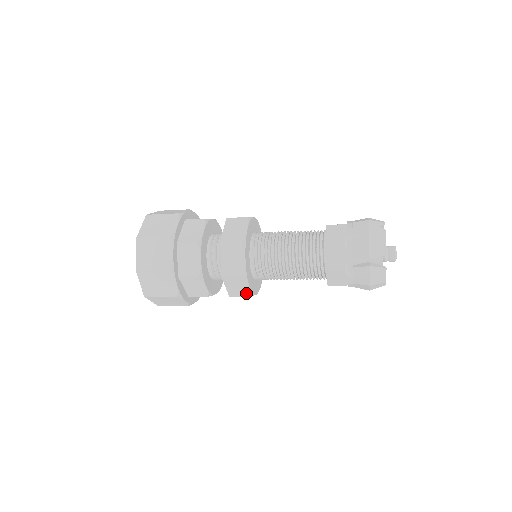
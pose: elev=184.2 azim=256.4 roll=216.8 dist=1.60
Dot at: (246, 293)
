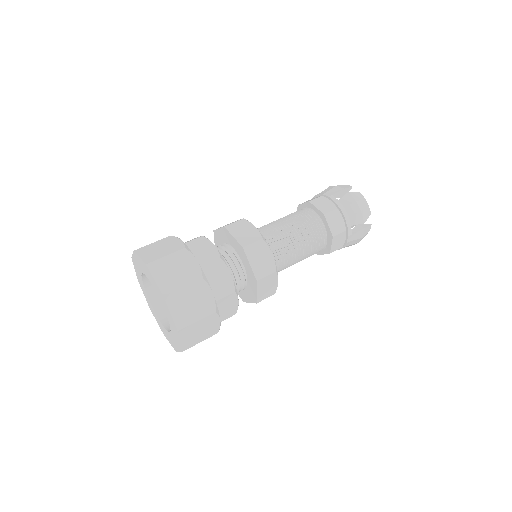
Dot at: occluded
